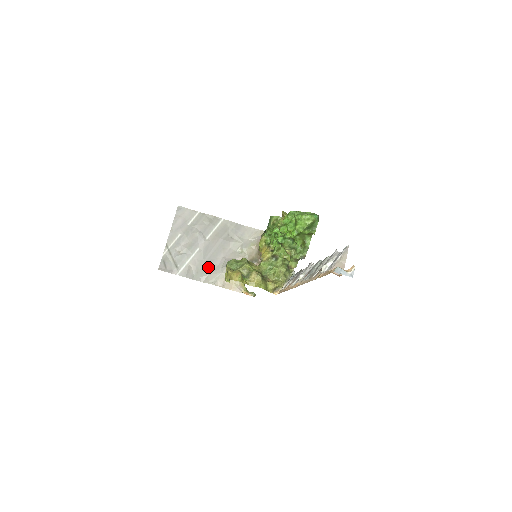
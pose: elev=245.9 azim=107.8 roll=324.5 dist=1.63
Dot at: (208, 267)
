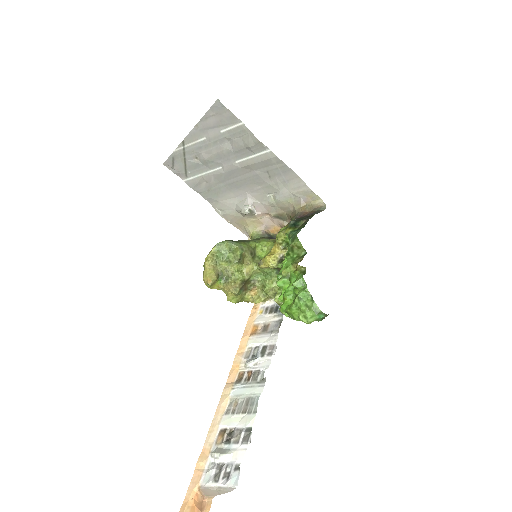
Dot at: (223, 193)
